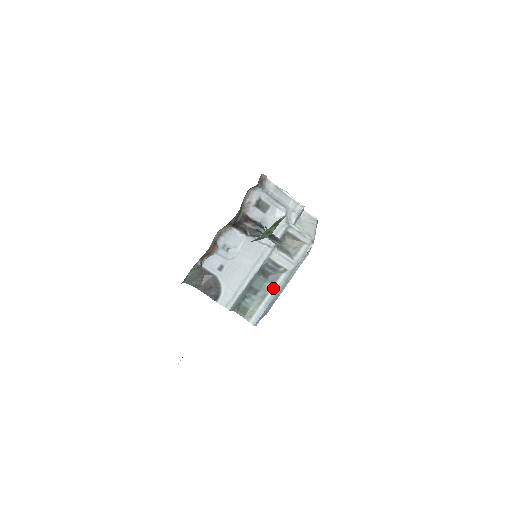
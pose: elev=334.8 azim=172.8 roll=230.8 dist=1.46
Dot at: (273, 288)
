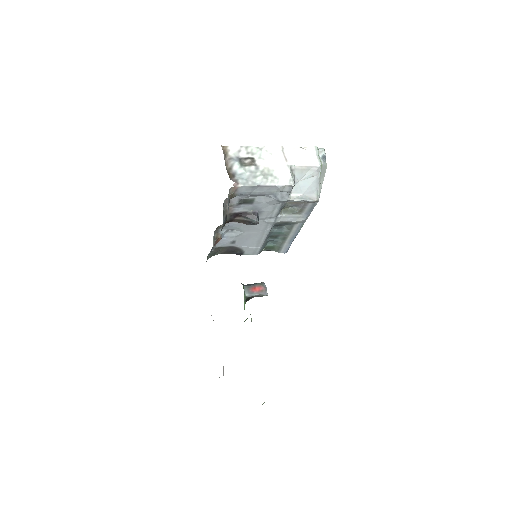
Dot at: (291, 233)
